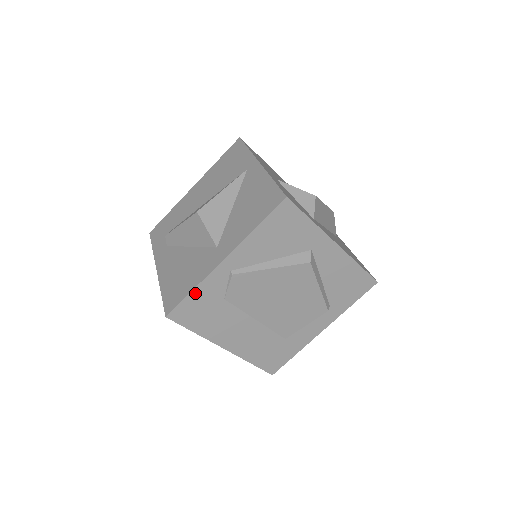
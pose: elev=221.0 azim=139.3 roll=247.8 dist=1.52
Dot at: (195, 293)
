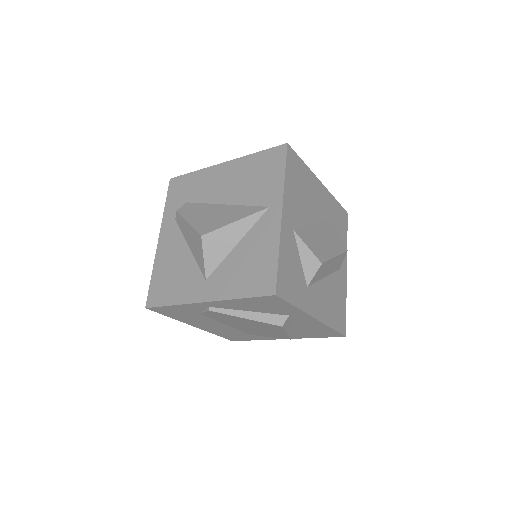
Dot at: (174, 306)
